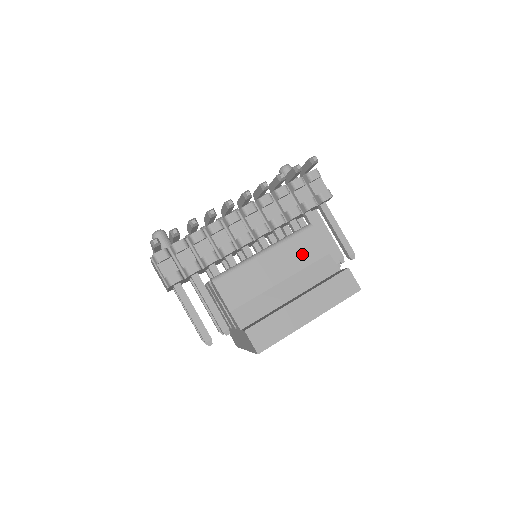
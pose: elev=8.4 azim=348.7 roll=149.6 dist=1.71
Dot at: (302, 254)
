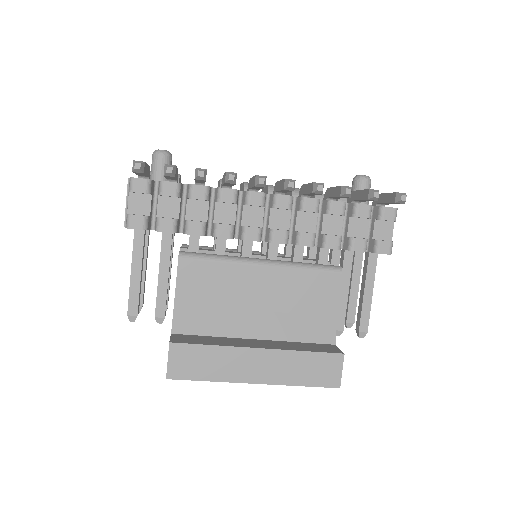
Dot at: (305, 296)
